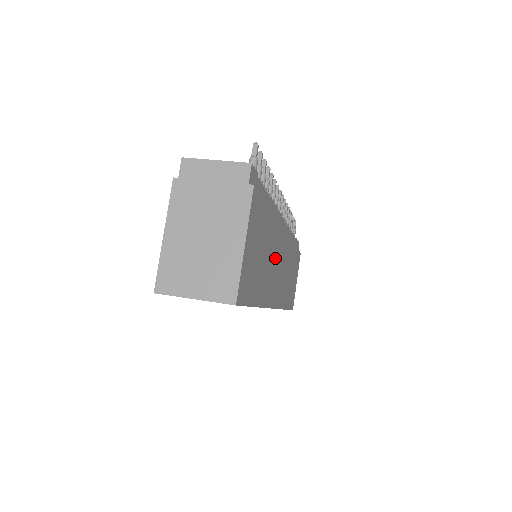
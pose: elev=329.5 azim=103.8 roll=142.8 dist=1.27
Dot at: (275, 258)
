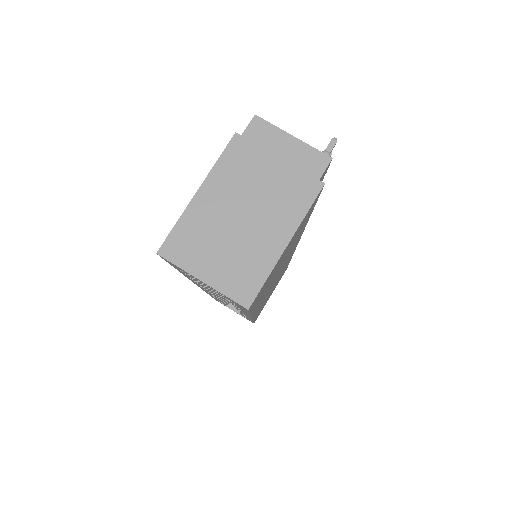
Dot at: occluded
